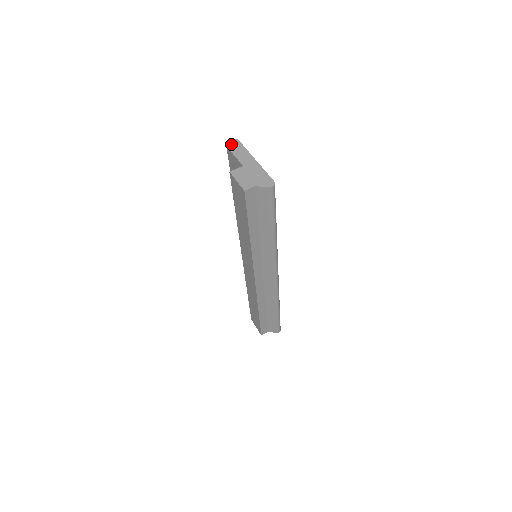
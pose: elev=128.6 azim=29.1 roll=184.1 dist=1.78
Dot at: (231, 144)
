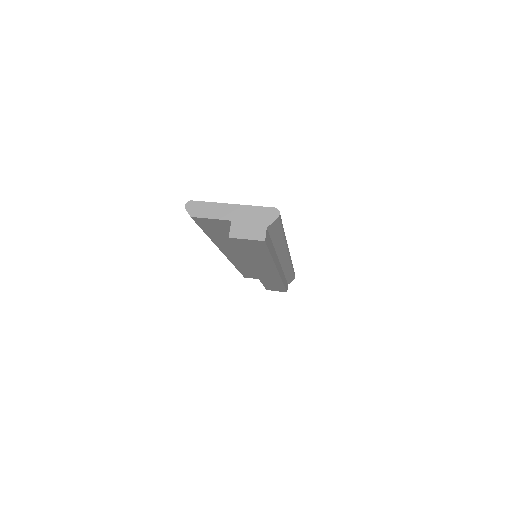
Dot at: (192, 211)
